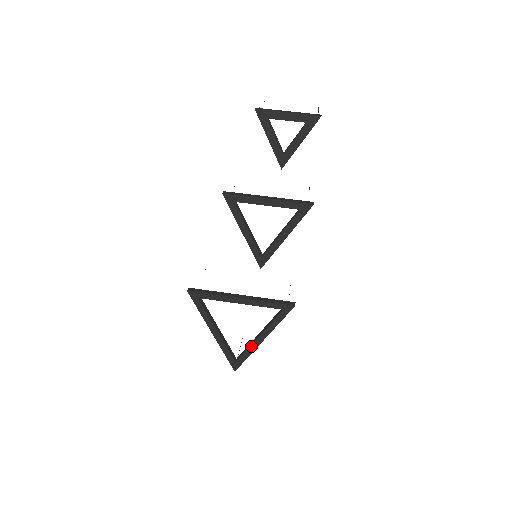
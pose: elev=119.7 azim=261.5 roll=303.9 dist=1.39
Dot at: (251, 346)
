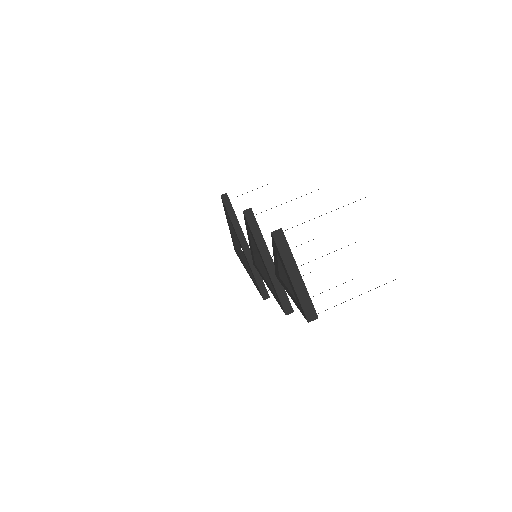
Dot at: (243, 263)
